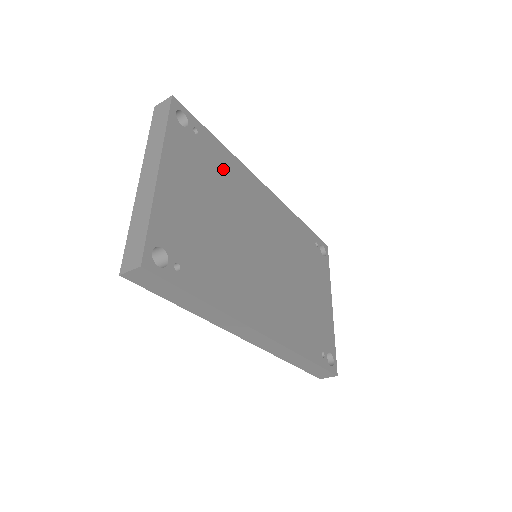
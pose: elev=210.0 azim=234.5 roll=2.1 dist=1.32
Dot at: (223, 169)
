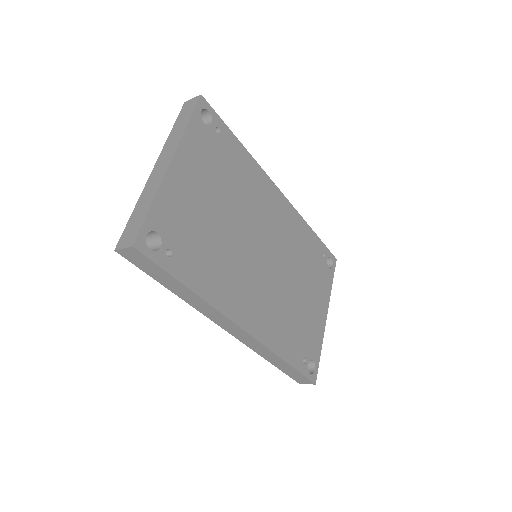
Dot at: (238, 170)
